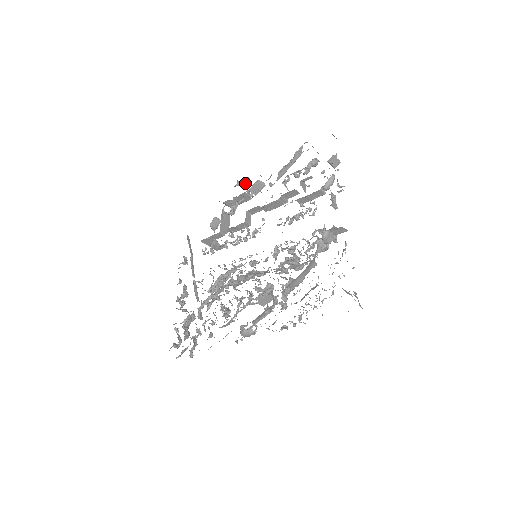
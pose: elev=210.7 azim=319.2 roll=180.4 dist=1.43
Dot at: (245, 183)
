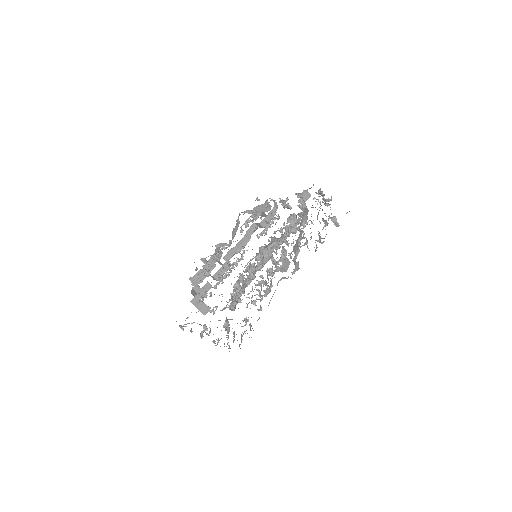
Dot at: (204, 263)
